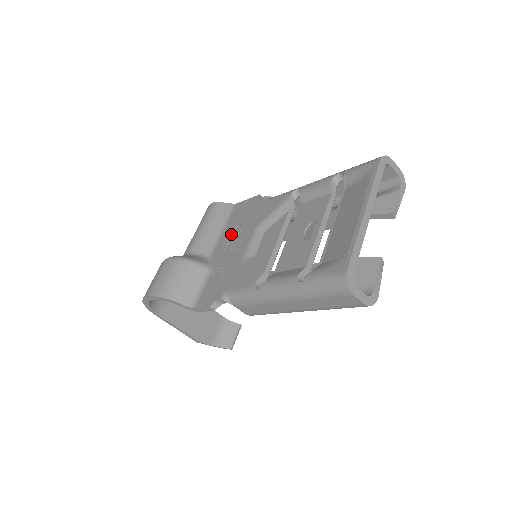
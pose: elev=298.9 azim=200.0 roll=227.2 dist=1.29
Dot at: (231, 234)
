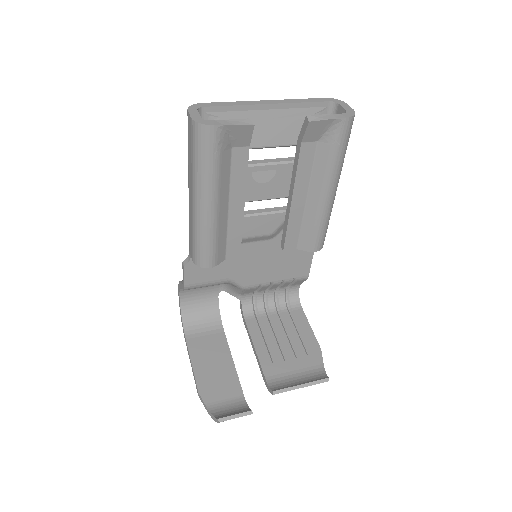
Dot at: occluded
